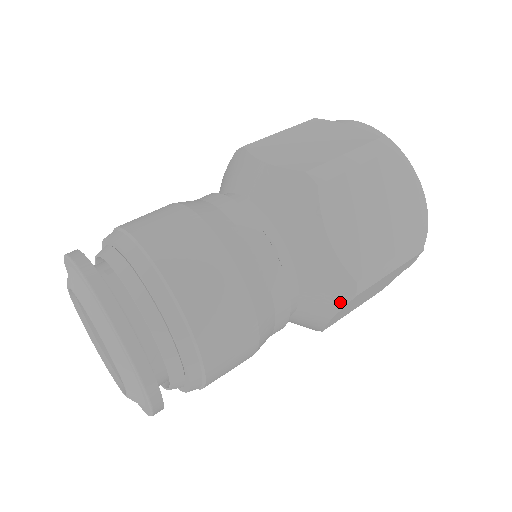
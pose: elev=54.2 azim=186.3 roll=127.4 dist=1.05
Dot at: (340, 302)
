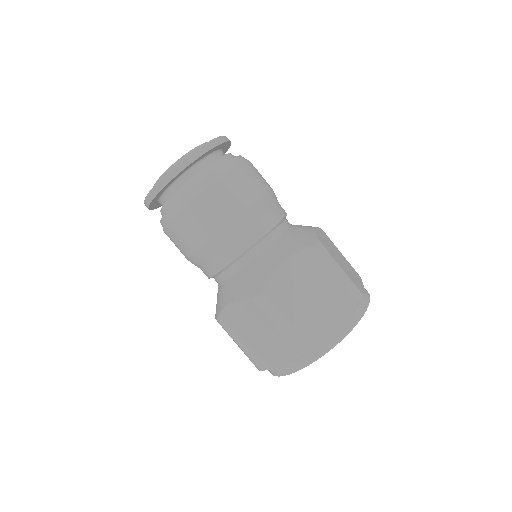
Dot at: (245, 294)
